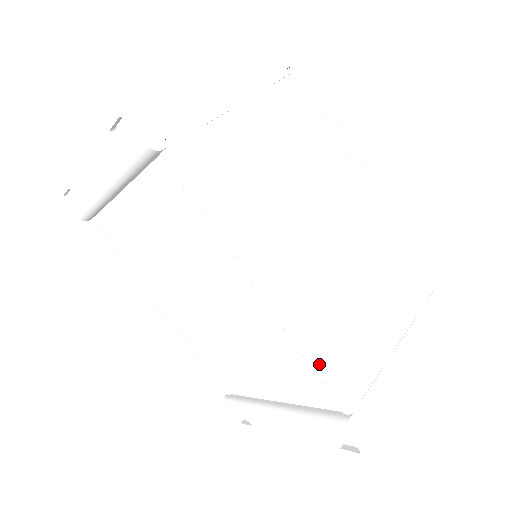
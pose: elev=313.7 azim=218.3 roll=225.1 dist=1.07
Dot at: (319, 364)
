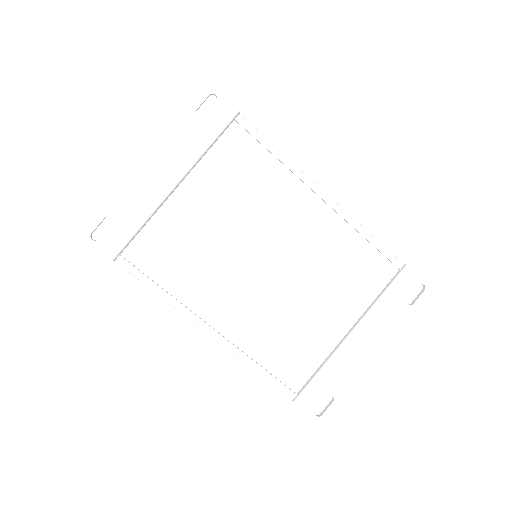
Dot at: (372, 235)
